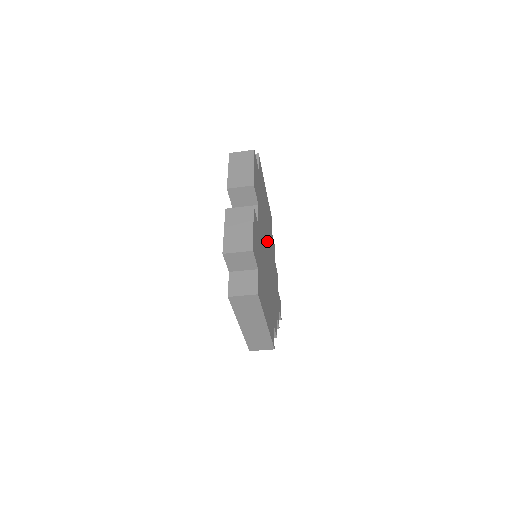
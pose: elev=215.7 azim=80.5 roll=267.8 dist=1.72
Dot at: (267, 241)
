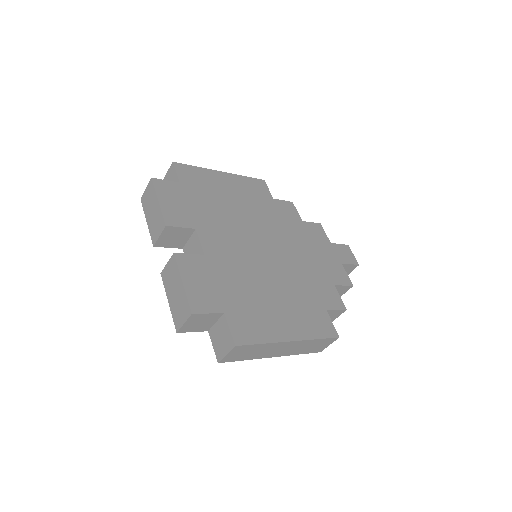
Dot at: (254, 232)
